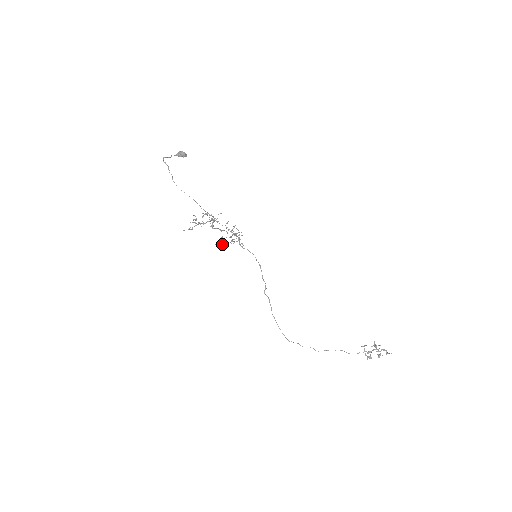
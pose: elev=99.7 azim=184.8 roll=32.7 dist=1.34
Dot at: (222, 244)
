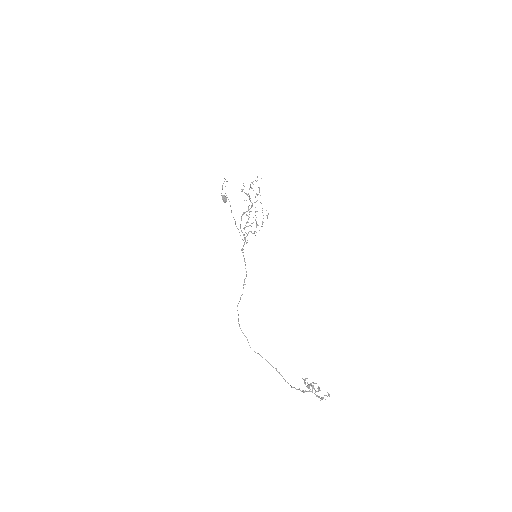
Dot at: (247, 222)
